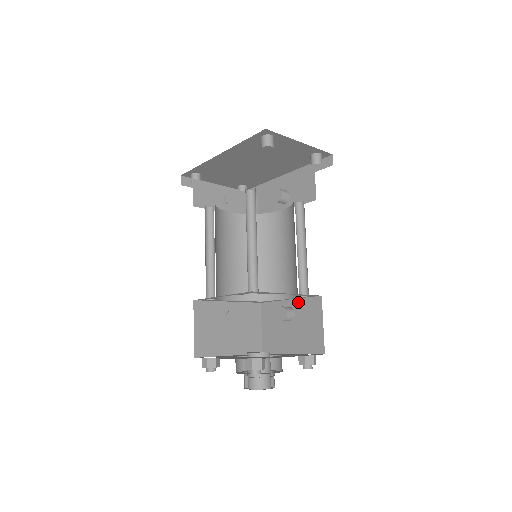
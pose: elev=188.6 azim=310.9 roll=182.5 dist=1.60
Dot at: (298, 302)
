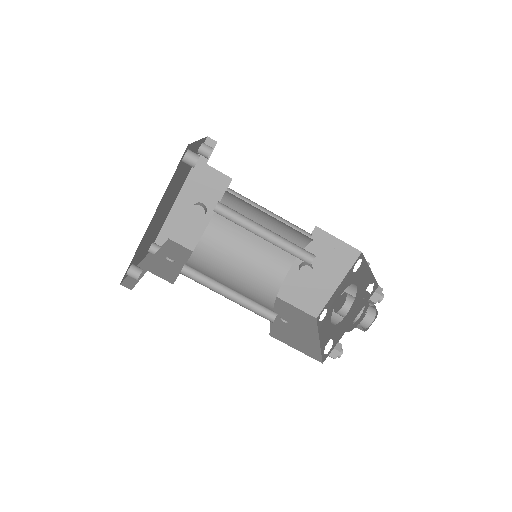
Dot at: occluded
